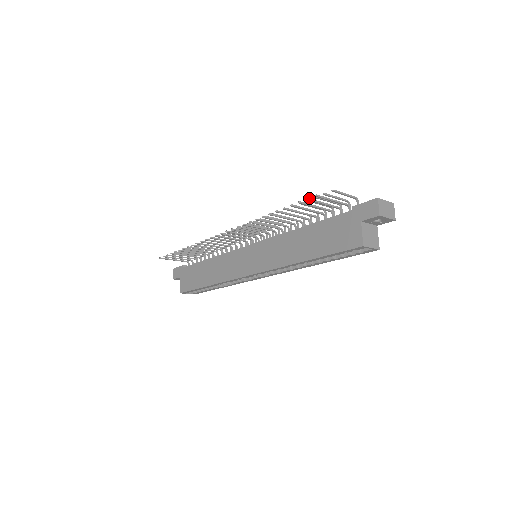
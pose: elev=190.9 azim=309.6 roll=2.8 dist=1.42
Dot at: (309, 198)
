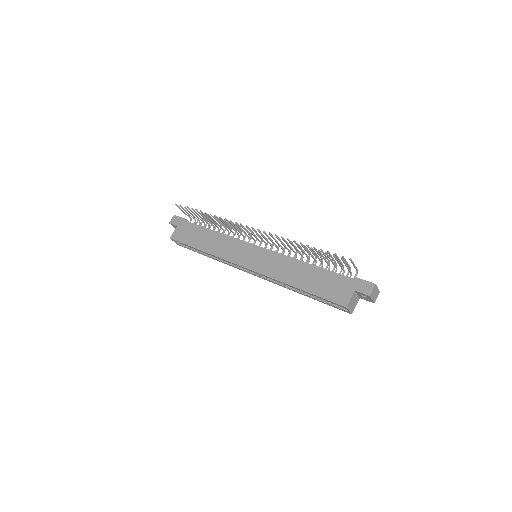
Dot at: occluded
